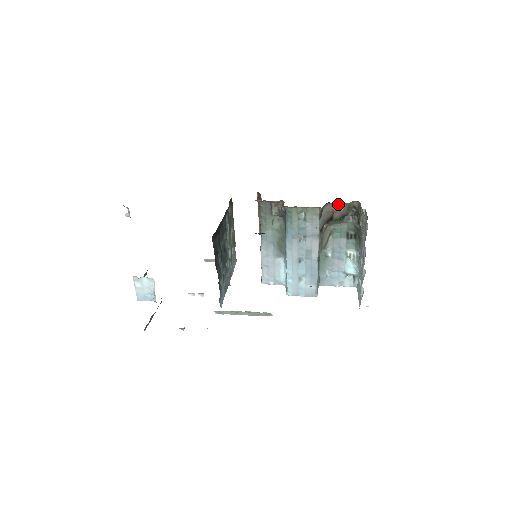
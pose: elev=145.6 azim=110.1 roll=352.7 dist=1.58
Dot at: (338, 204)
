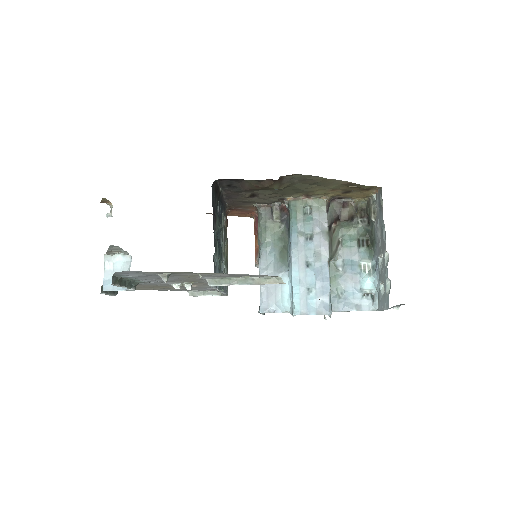
Dot at: (345, 202)
